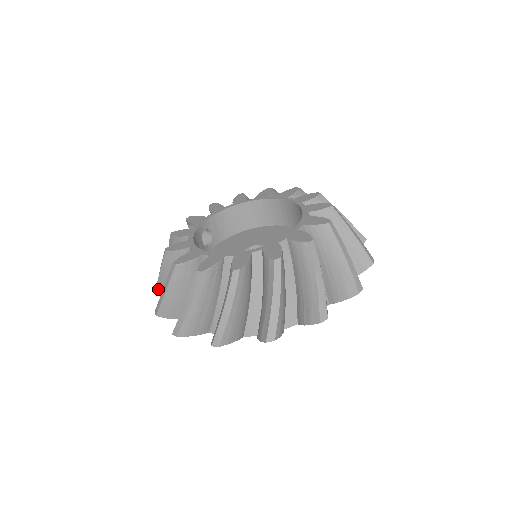
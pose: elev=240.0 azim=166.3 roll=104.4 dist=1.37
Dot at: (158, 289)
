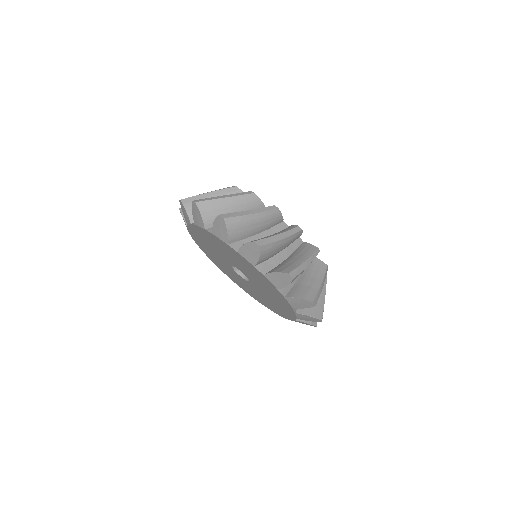
Dot at: occluded
